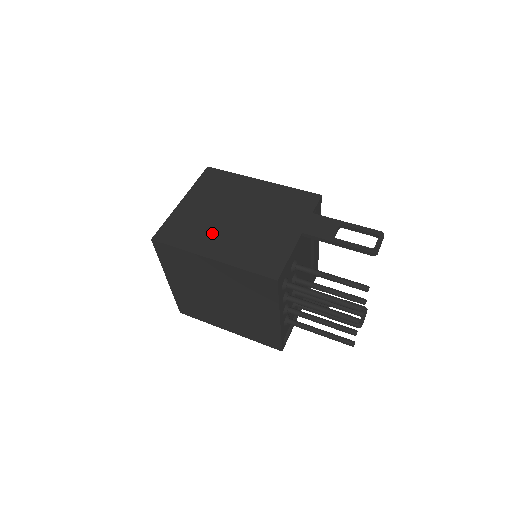
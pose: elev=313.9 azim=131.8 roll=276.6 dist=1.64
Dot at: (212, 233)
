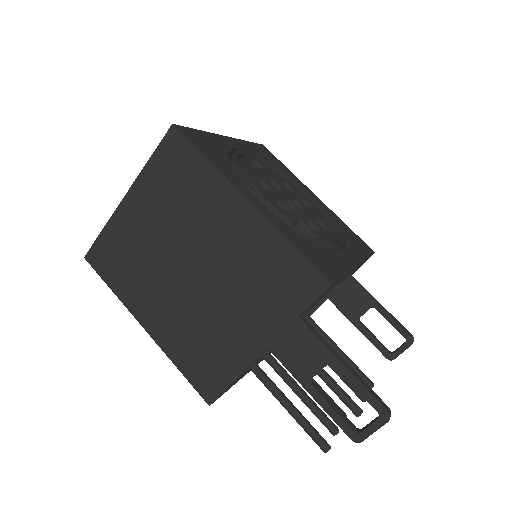
Dot at: (152, 284)
